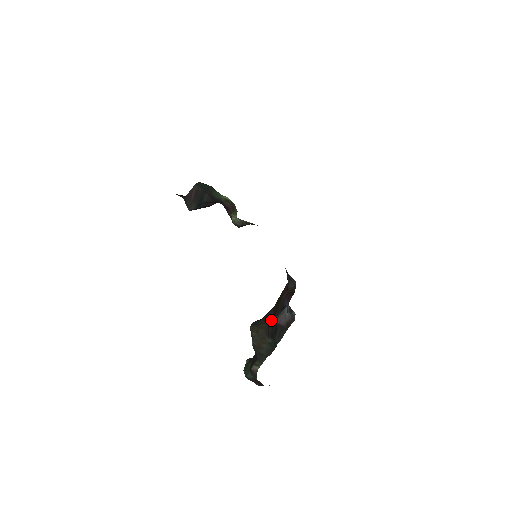
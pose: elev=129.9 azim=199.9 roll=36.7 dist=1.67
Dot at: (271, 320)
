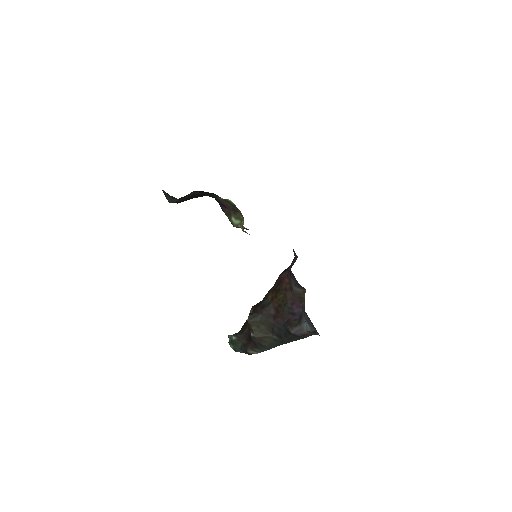
Dot at: (277, 321)
